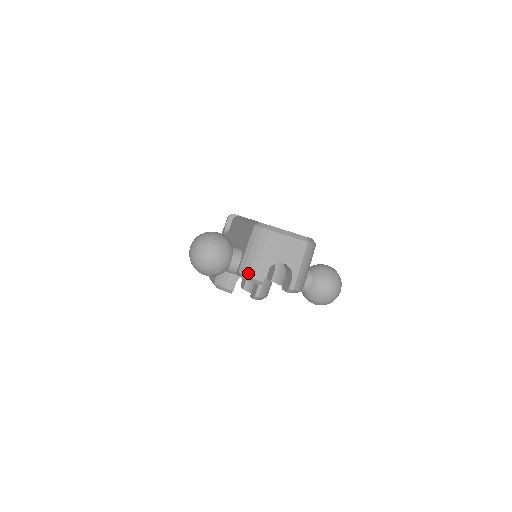
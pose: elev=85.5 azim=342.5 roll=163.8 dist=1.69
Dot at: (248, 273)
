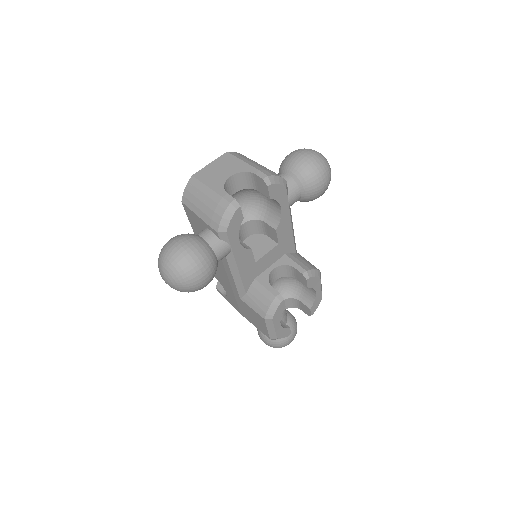
Dot at: (218, 216)
